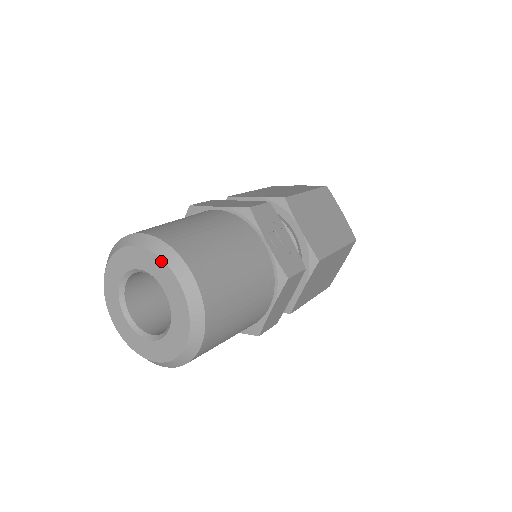
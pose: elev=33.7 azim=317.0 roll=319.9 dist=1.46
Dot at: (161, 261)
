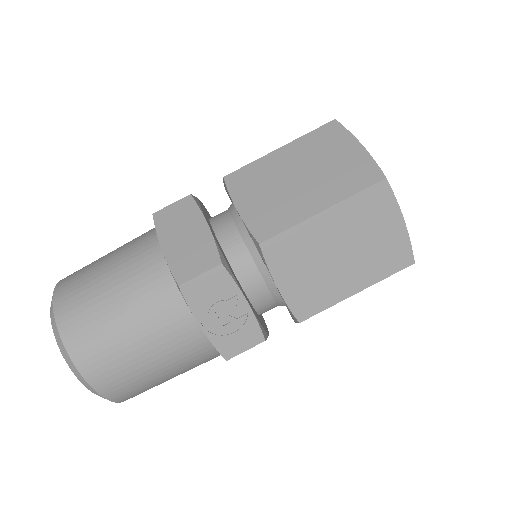
Dot at: (63, 355)
